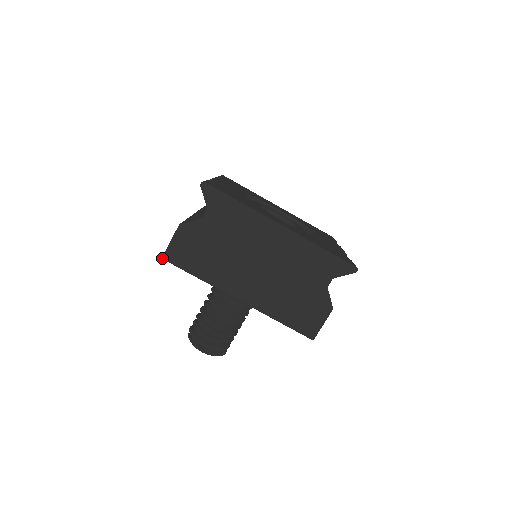
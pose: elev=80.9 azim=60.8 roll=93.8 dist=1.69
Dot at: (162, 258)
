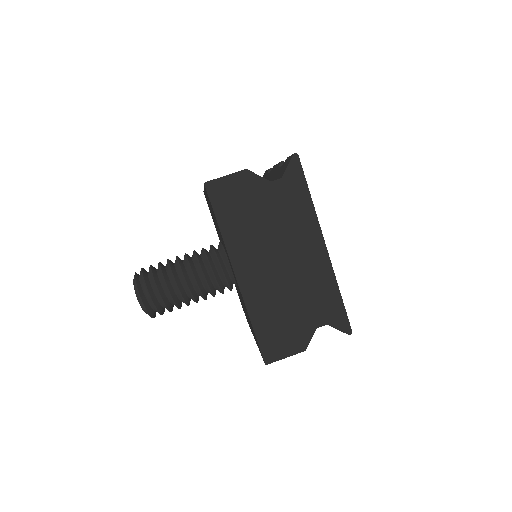
Dot at: (205, 183)
